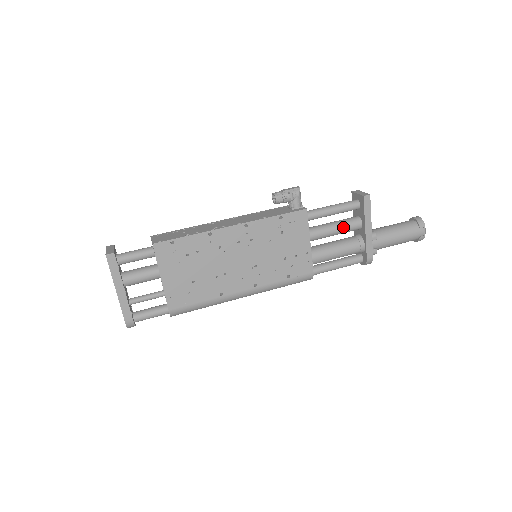
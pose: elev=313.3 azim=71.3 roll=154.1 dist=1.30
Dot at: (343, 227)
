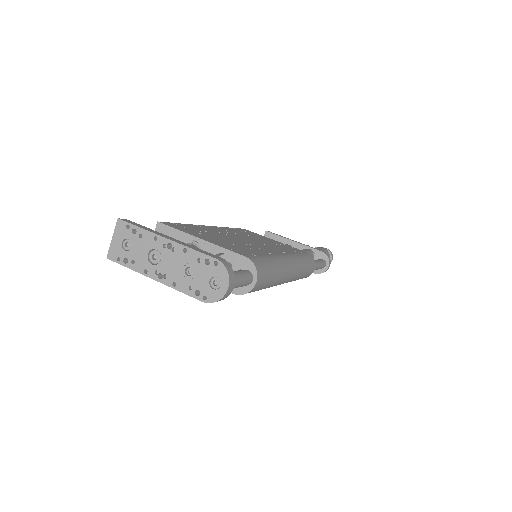
Dot at: occluded
